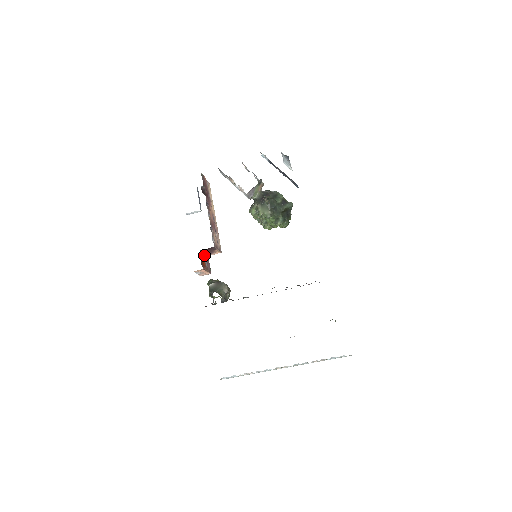
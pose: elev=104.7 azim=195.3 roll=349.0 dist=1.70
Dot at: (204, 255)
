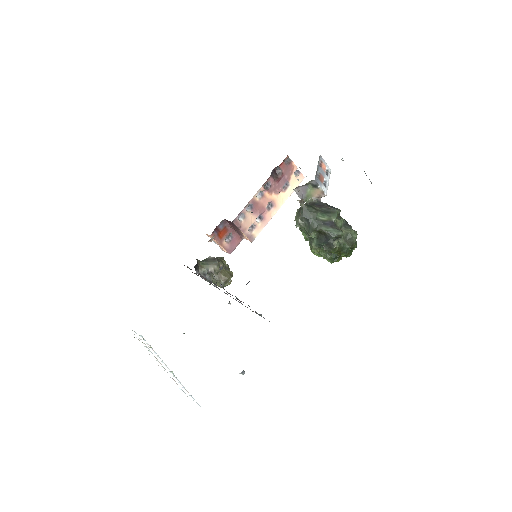
Dot at: (231, 230)
